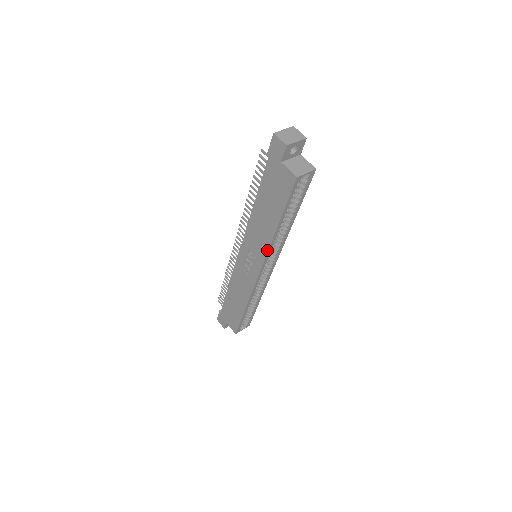
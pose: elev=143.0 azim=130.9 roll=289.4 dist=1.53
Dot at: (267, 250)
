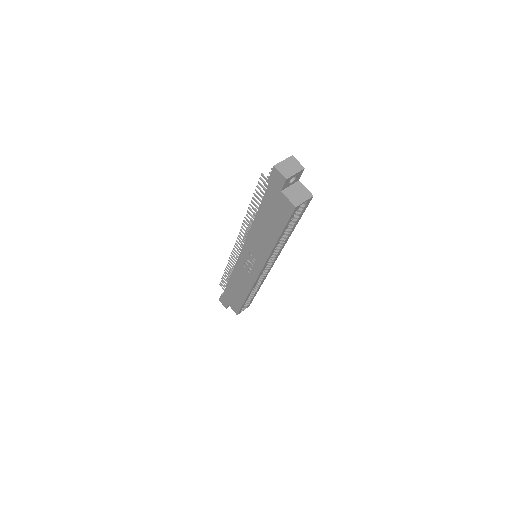
Dot at: (267, 257)
